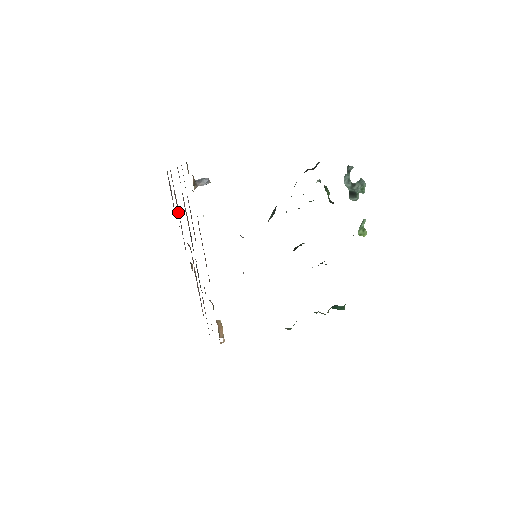
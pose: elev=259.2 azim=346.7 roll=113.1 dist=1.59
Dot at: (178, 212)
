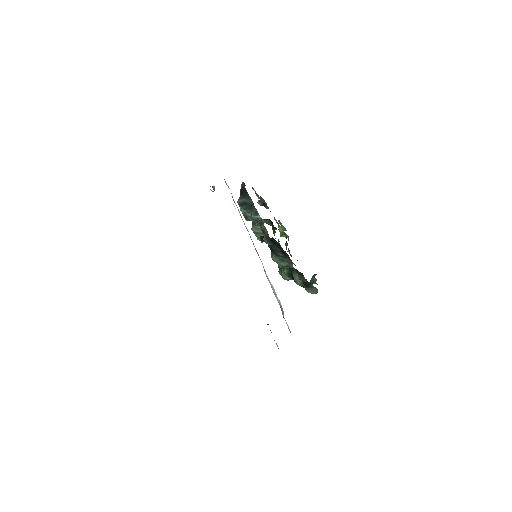
Dot at: occluded
